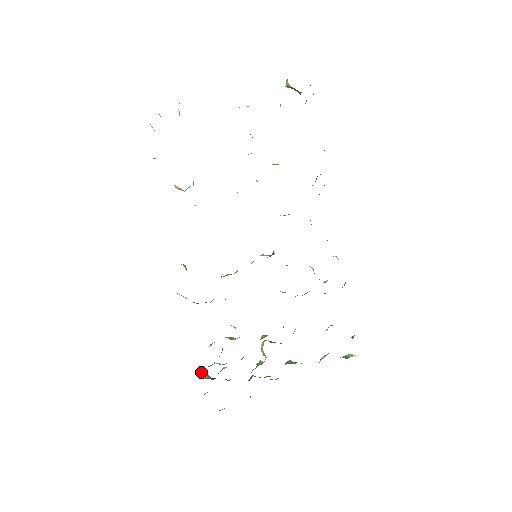
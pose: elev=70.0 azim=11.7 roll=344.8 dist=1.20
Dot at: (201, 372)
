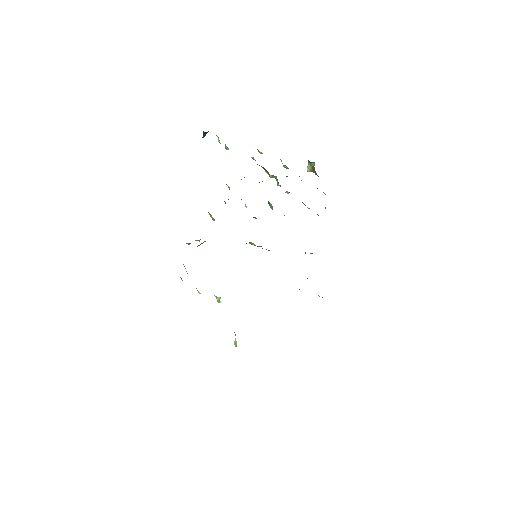
Dot at: occluded
